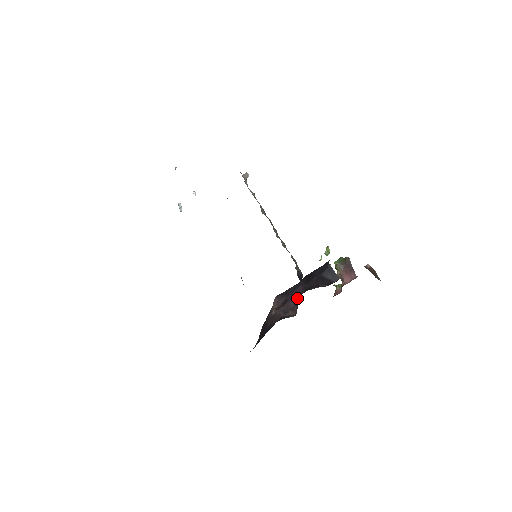
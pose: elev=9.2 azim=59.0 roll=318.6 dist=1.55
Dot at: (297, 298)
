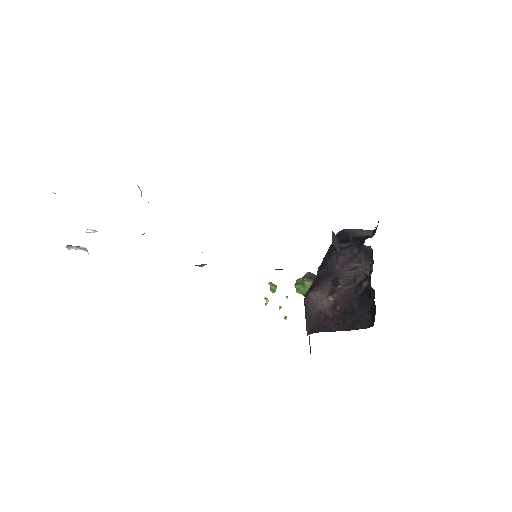
Dot at: (353, 261)
